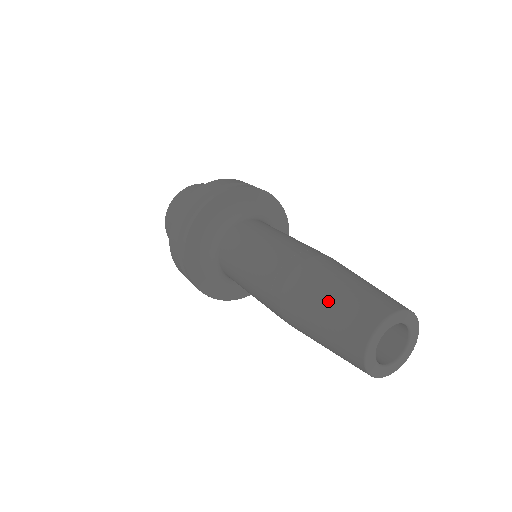
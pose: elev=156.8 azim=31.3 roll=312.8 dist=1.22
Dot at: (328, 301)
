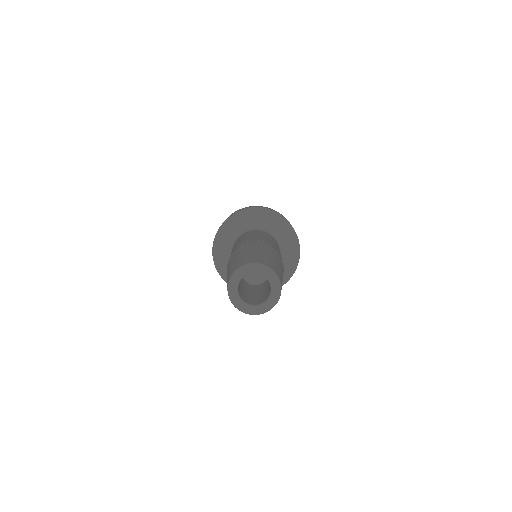
Dot at: (240, 256)
